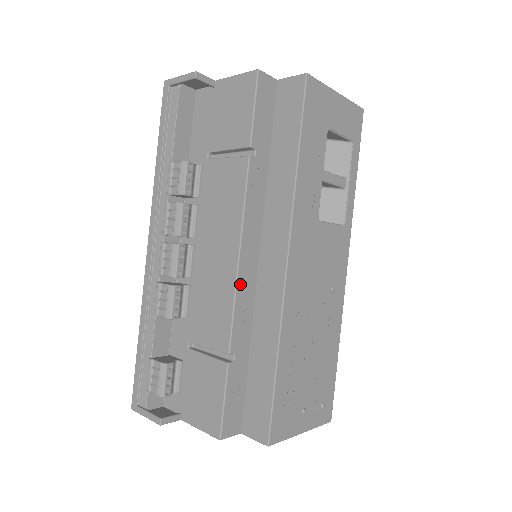
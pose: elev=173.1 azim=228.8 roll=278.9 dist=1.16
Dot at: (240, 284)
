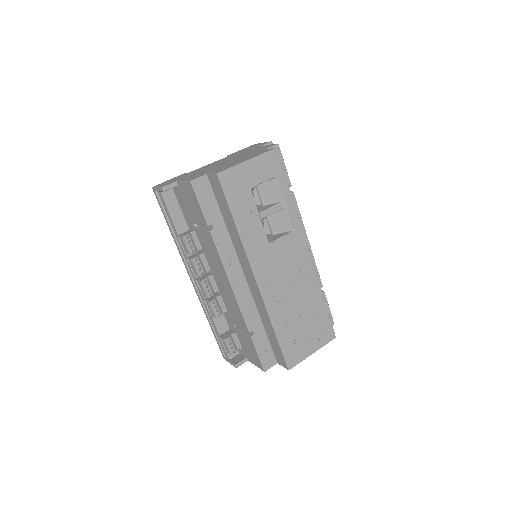
Dot at: (239, 297)
